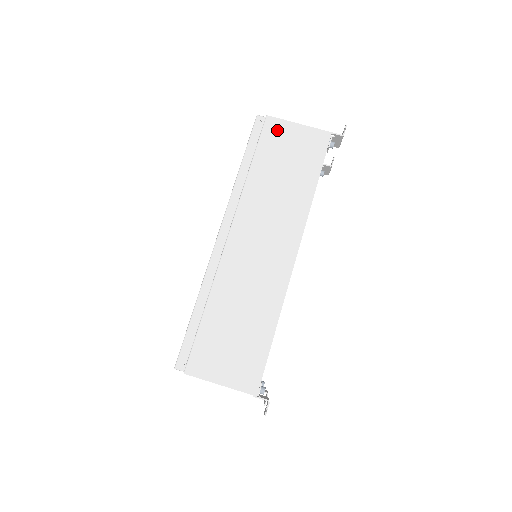
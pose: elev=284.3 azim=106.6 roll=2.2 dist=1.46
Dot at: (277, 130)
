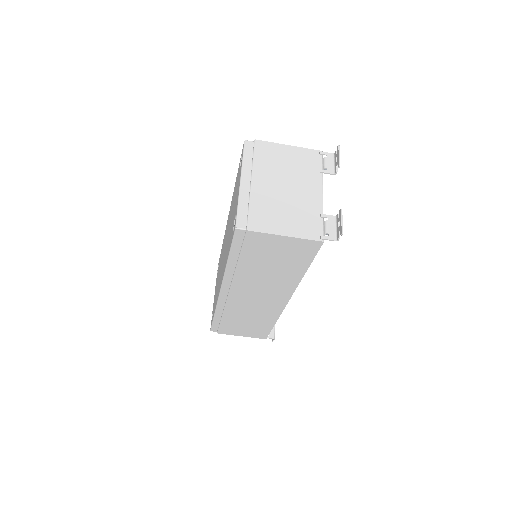
Dot at: (261, 241)
